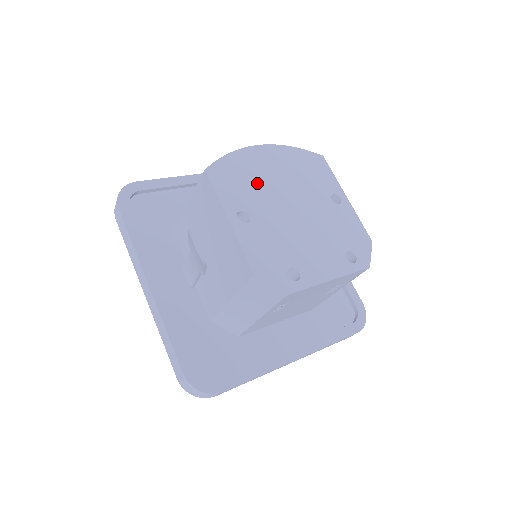
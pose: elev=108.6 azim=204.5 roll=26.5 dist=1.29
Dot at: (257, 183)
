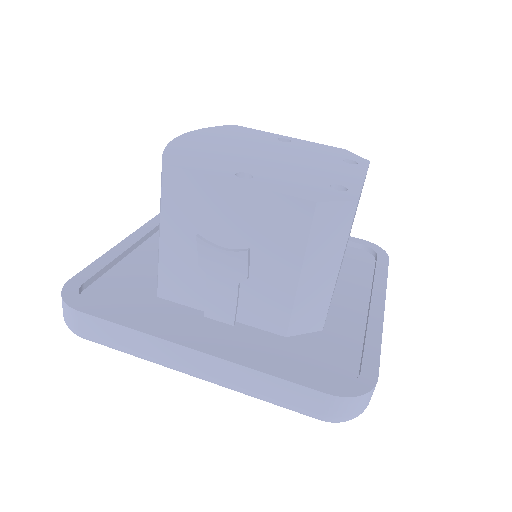
Dot at: (217, 154)
